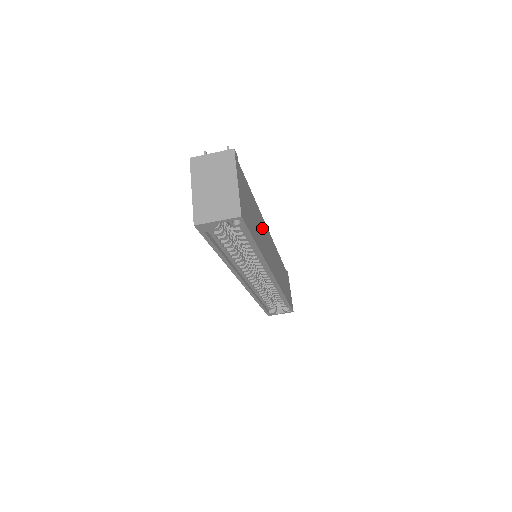
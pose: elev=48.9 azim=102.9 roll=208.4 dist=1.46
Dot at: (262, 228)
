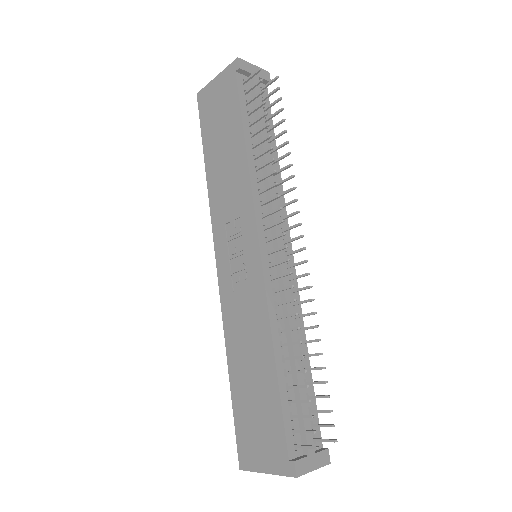
Dot at: occluded
